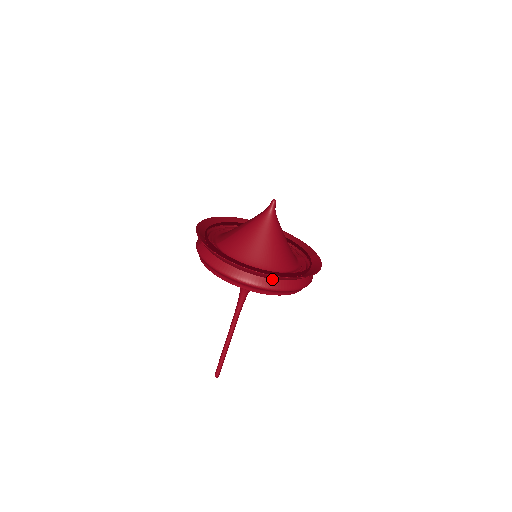
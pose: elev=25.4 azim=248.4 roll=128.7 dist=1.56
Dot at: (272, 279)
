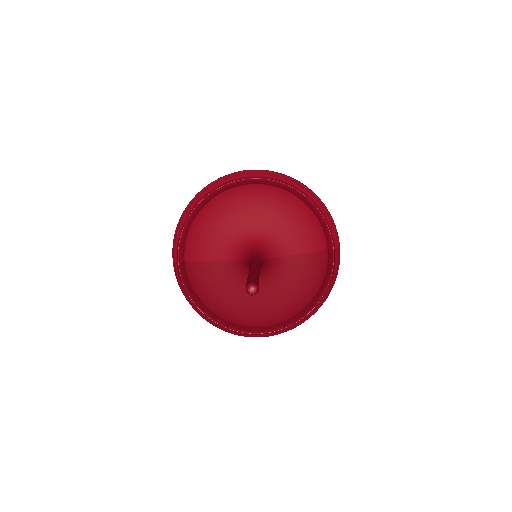
Dot at: occluded
